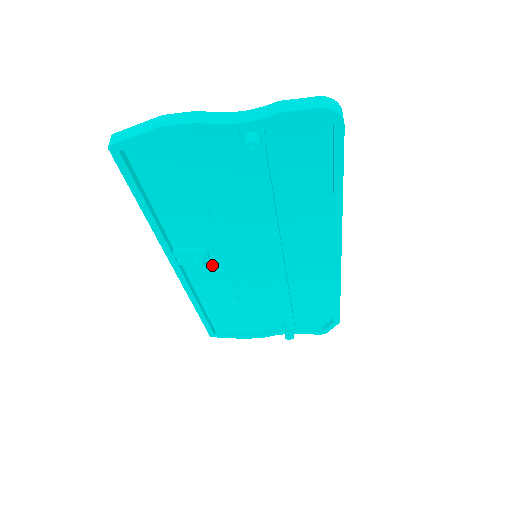
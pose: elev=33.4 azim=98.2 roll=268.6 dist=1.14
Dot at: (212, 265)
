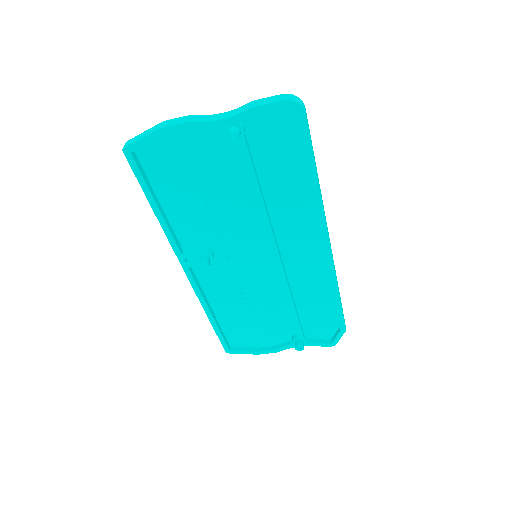
Dot at: (218, 268)
